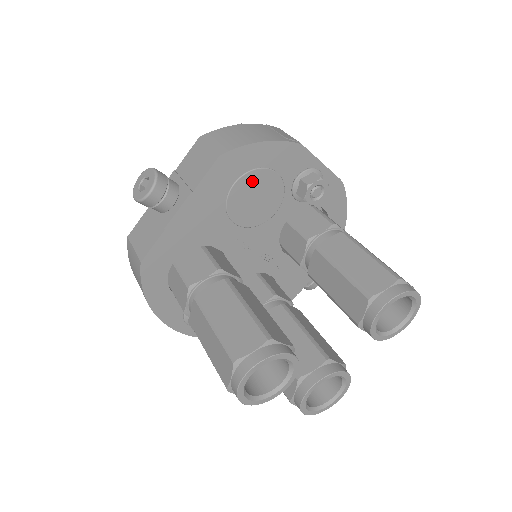
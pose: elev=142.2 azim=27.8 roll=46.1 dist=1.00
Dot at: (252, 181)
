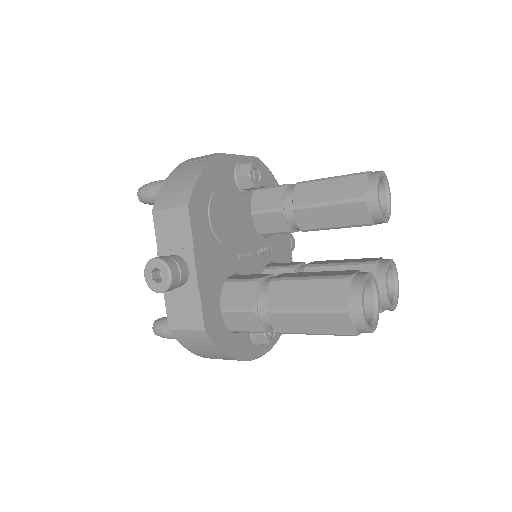
Dot at: (216, 206)
